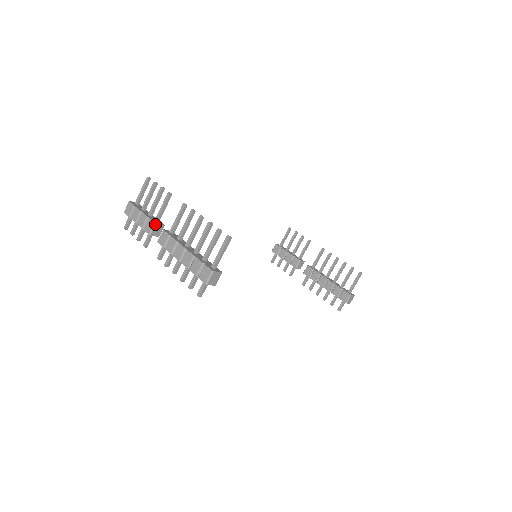
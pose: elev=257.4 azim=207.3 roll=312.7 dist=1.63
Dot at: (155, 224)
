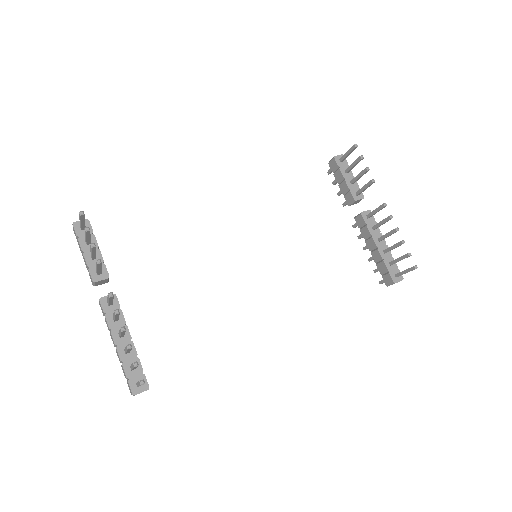
Dot at: (94, 282)
